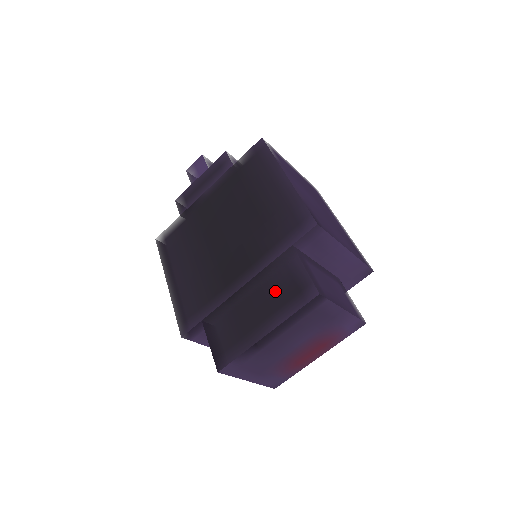
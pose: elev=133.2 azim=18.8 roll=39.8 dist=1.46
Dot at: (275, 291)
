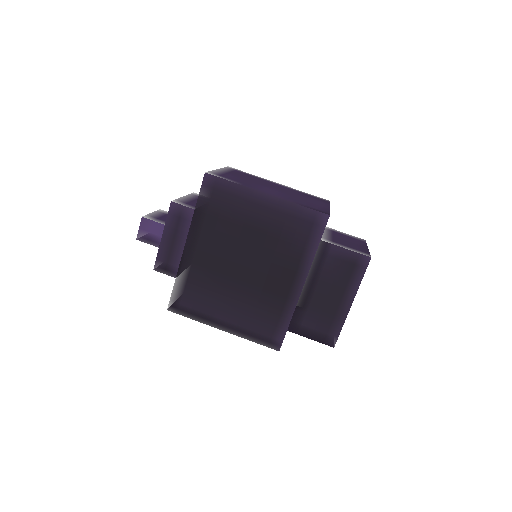
Dot at: (334, 276)
